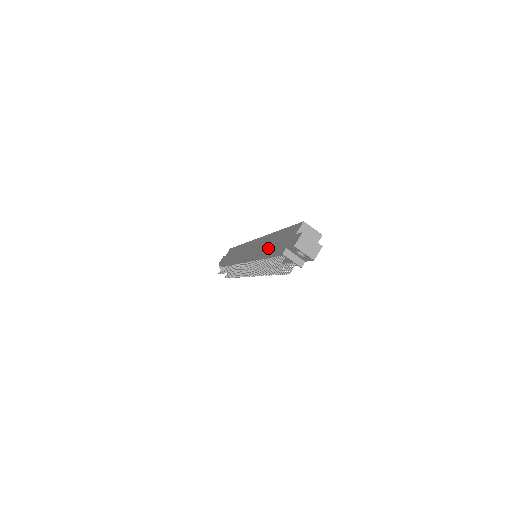
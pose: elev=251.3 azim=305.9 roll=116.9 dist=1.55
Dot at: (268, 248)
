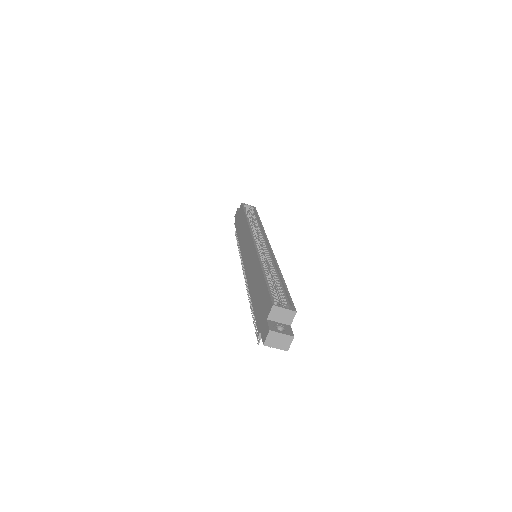
Dot at: (254, 292)
